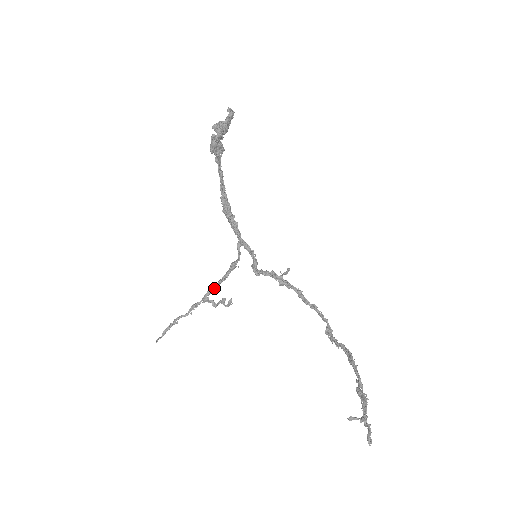
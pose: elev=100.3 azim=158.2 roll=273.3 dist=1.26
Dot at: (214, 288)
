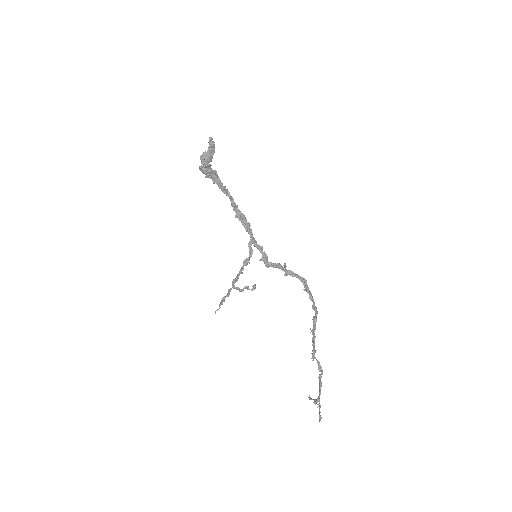
Dot at: (235, 280)
